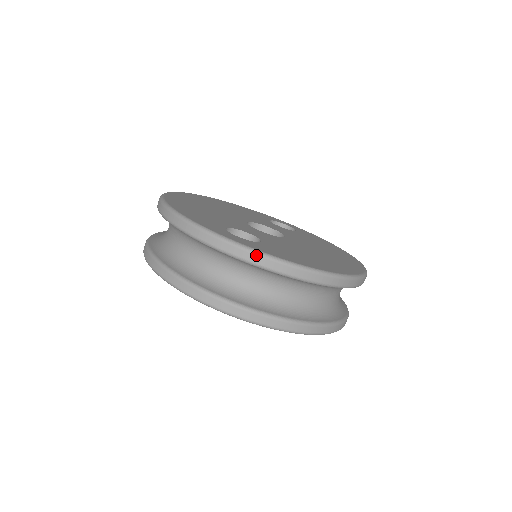
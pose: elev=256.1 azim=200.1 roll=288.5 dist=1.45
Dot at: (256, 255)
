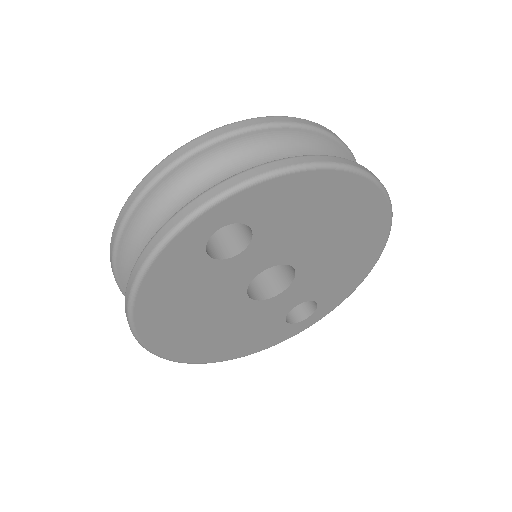
Dot at: (204, 135)
